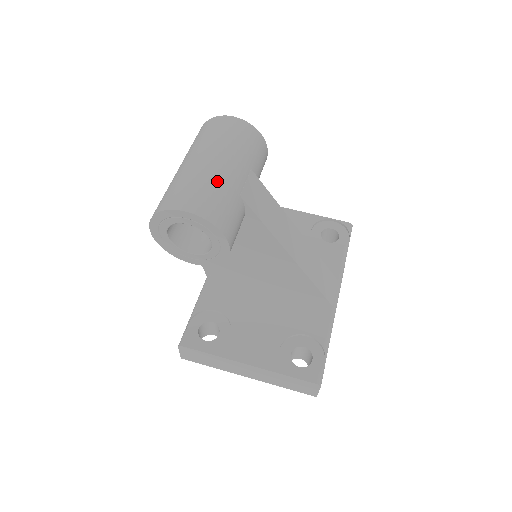
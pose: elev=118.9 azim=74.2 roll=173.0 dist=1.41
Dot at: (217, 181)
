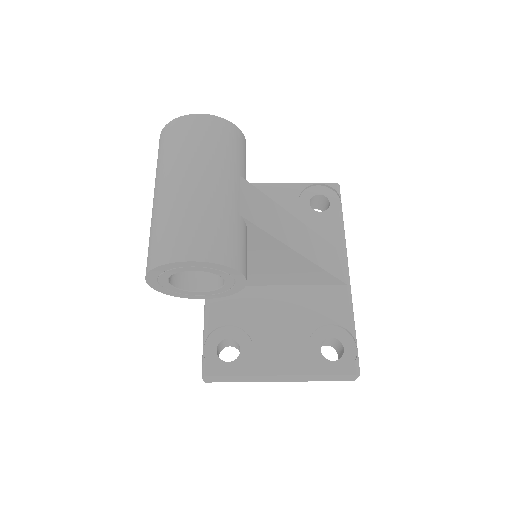
Dot at: (212, 208)
